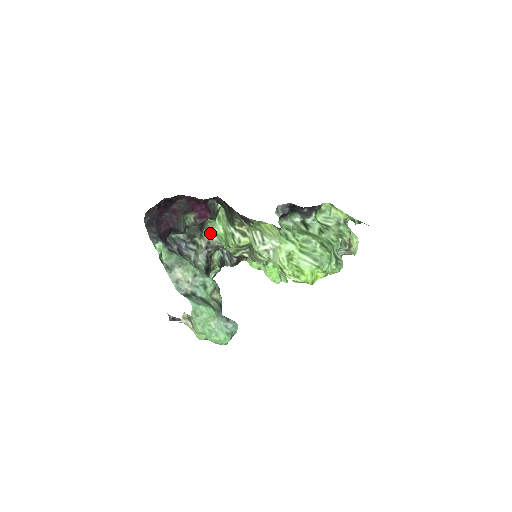
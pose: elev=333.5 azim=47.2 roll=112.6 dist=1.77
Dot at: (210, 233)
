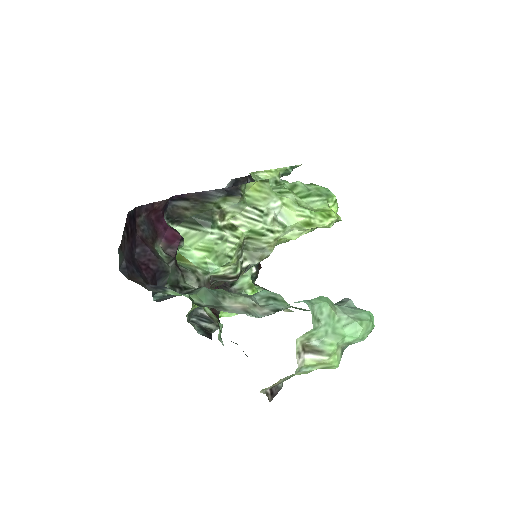
Dot at: (189, 268)
